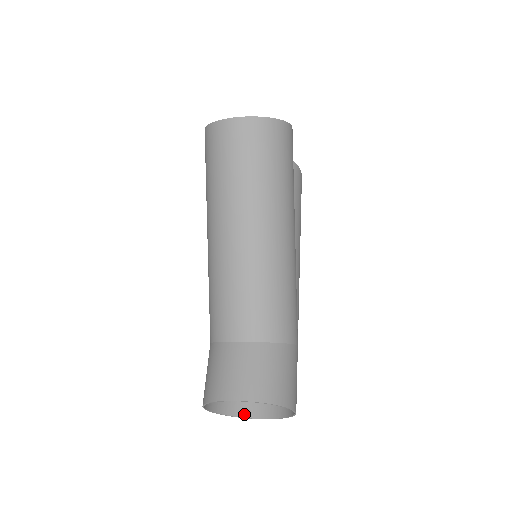
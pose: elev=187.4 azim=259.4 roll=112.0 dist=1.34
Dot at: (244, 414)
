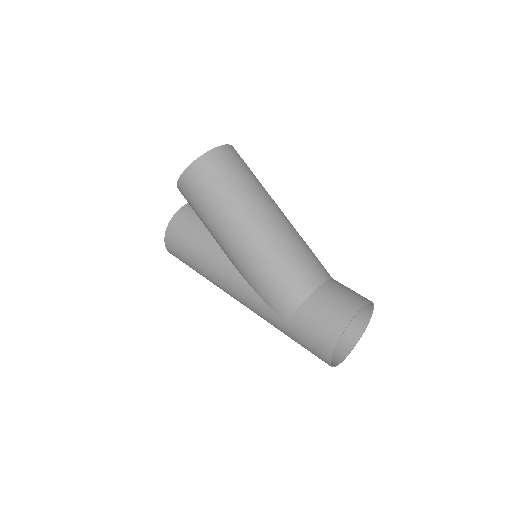
Dot at: (336, 362)
